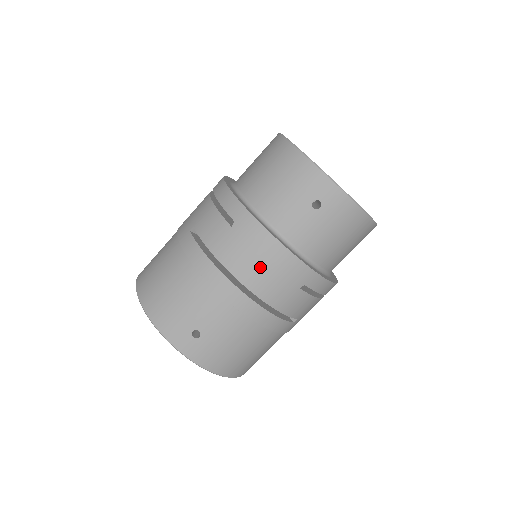
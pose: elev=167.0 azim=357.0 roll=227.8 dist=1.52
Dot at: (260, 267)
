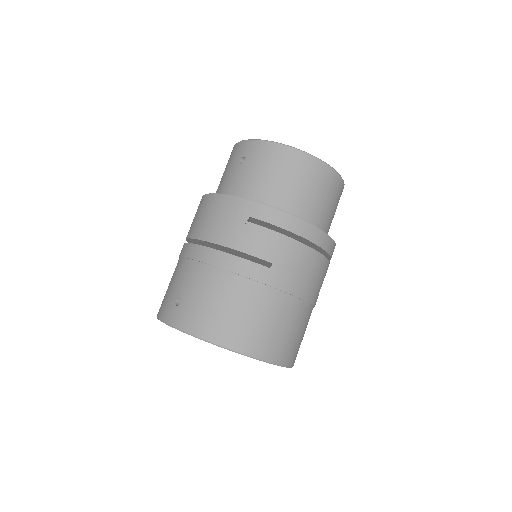
Dot at: (209, 219)
